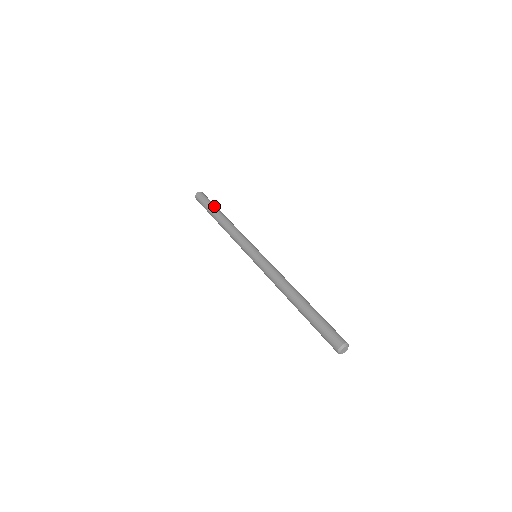
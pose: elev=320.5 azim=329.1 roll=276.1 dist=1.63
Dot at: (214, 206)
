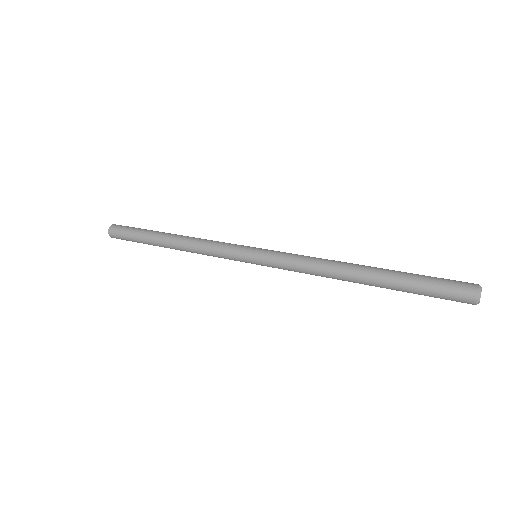
Dot at: (147, 230)
